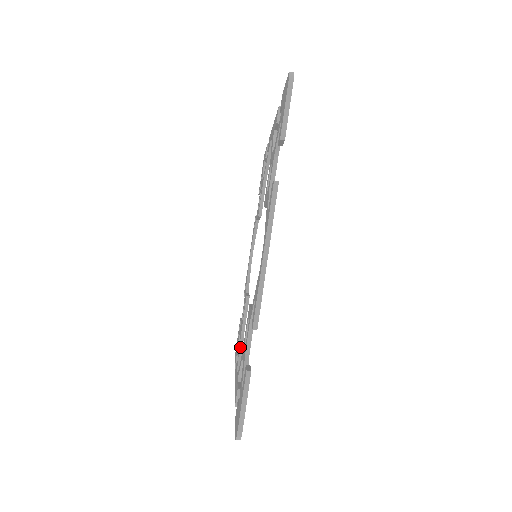
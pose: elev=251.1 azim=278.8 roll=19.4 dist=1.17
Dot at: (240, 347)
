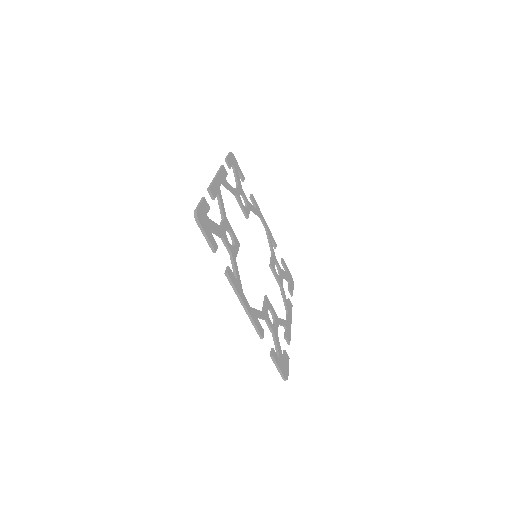
Dot at: (282, 296)
